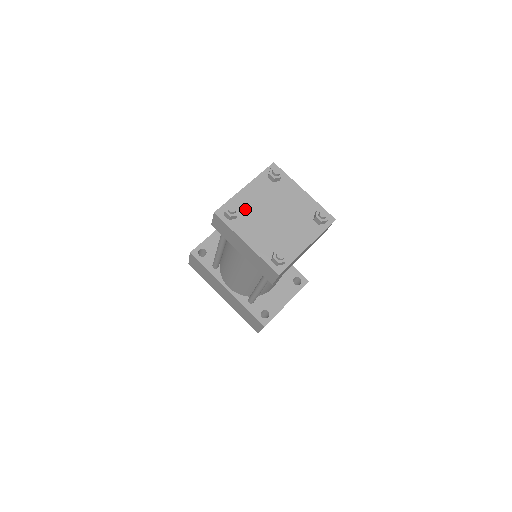
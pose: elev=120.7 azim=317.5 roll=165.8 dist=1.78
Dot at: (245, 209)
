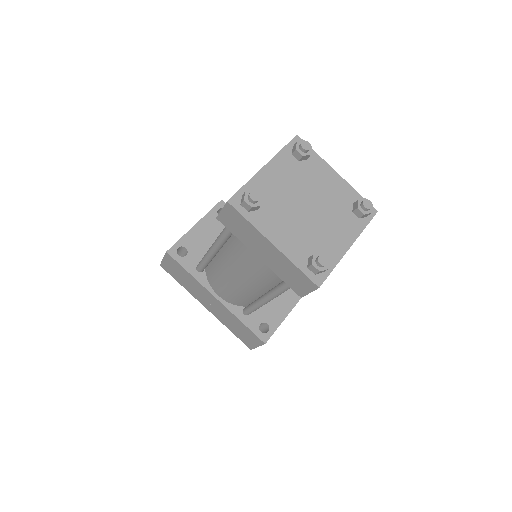
Dot at: (267, 197)
